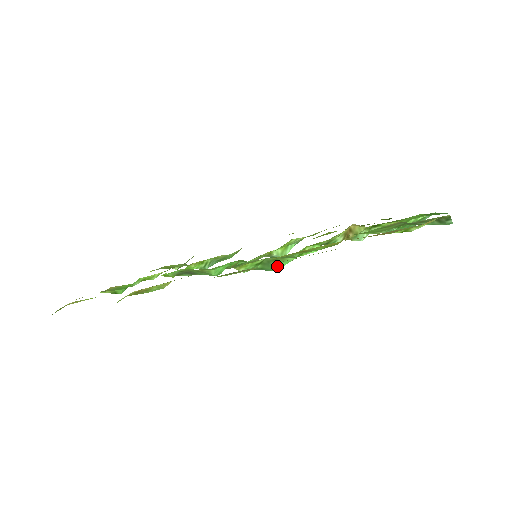
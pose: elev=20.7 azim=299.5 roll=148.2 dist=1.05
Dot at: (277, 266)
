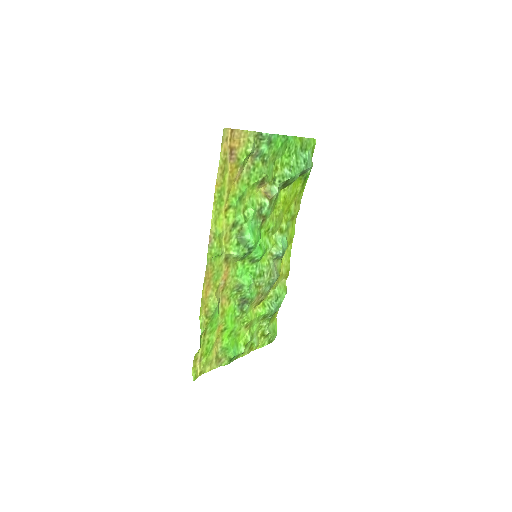
Dot at: (247, 237)
